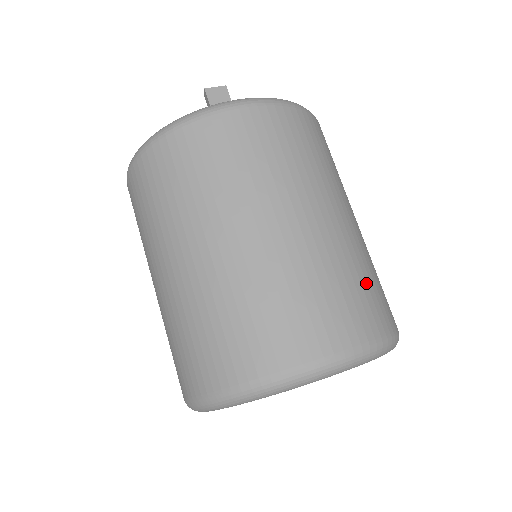
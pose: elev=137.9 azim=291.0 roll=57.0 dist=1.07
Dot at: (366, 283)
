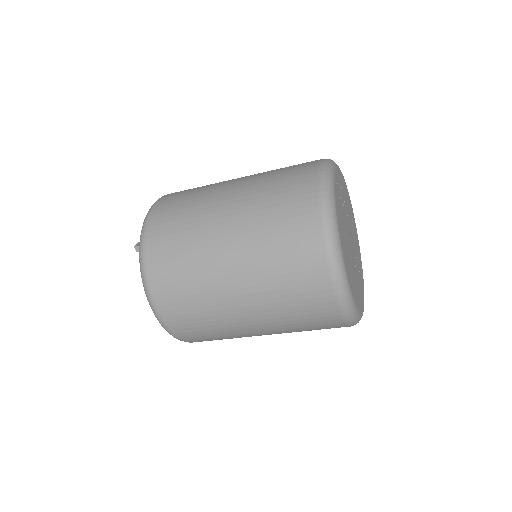
Dot at: occluded
